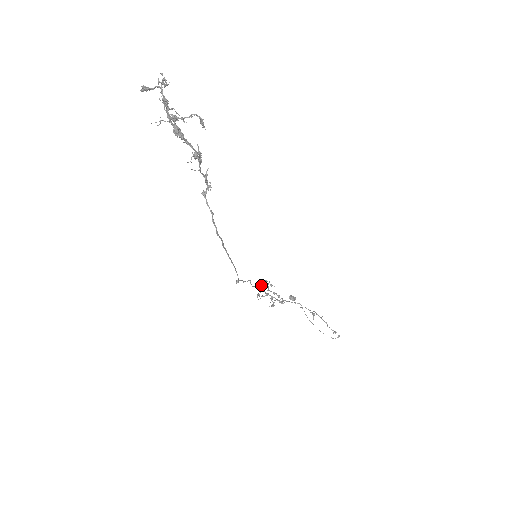
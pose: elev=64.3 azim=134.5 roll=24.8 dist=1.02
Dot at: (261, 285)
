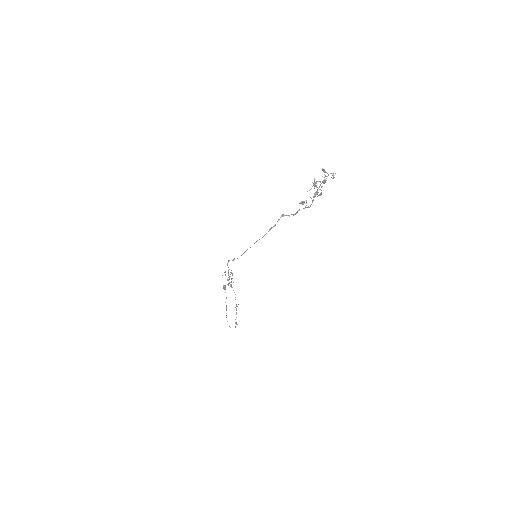
Dot at: occluded
